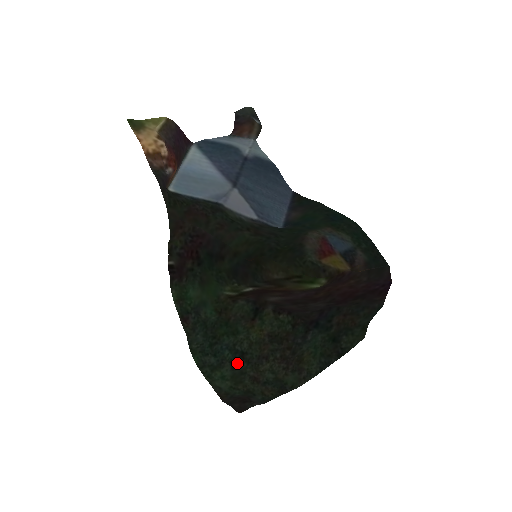
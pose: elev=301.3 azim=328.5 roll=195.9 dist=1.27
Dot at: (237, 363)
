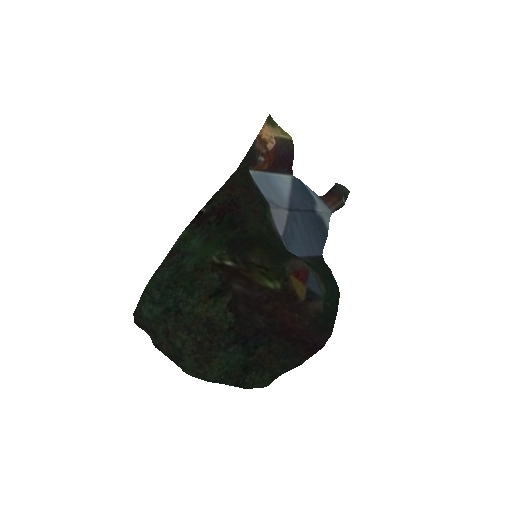
Dot at: (169, 312)
